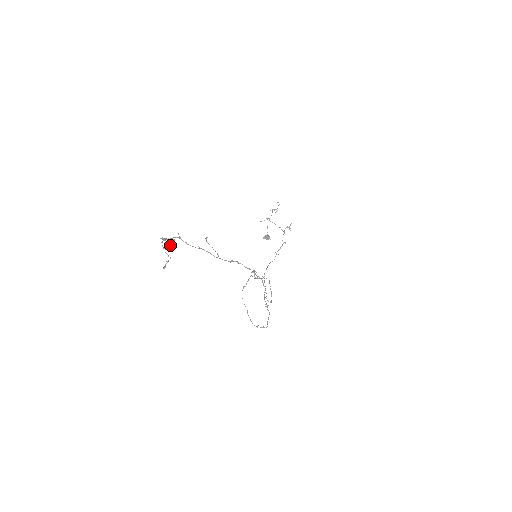
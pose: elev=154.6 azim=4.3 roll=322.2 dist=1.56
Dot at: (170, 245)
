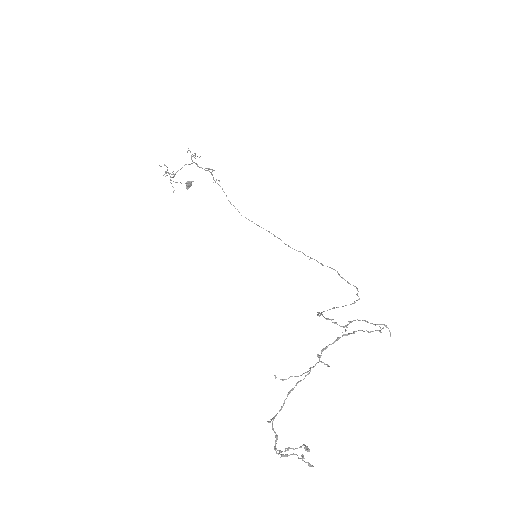
Dot at: (308, 465)
